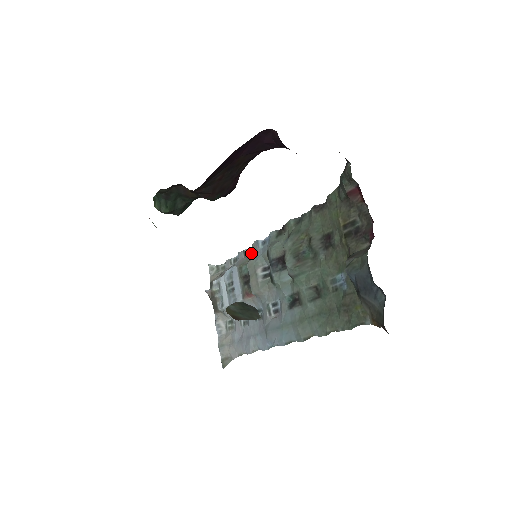
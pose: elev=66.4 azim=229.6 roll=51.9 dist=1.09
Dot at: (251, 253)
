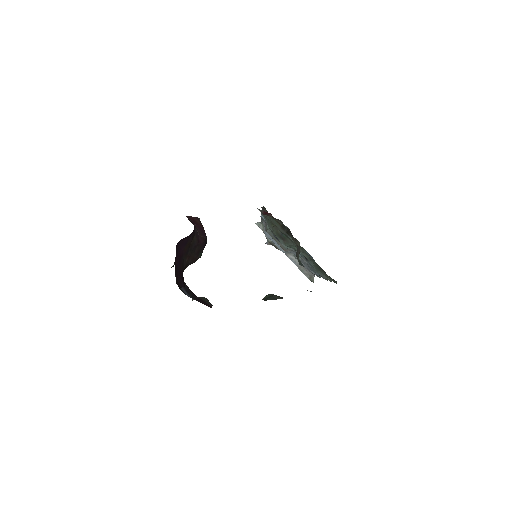
Dot at: occluded
